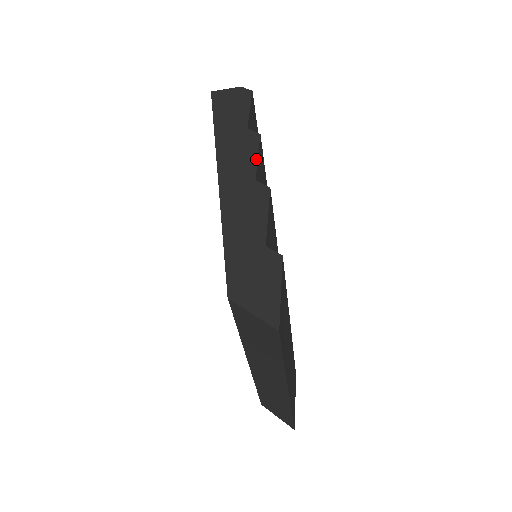
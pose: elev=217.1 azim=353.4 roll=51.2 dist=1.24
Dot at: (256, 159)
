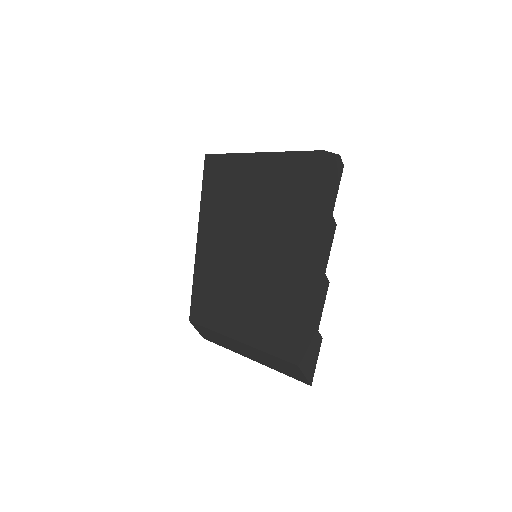
Dot at: occluded
